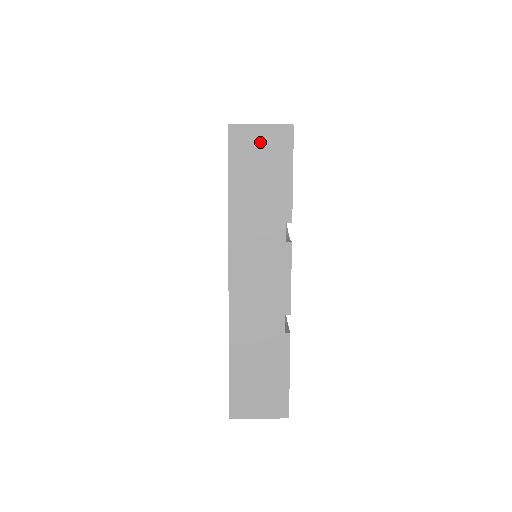
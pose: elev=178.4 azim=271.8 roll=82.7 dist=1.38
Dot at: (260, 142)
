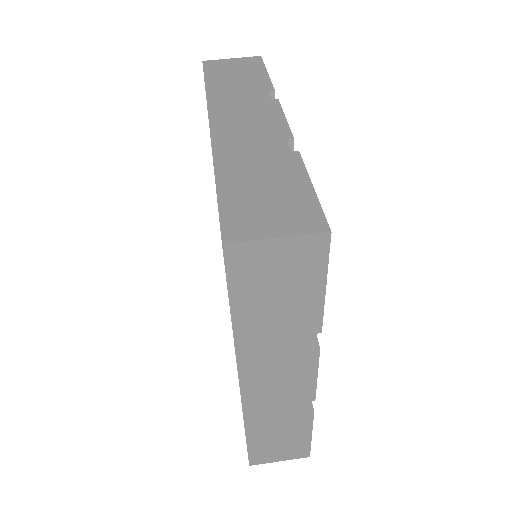
Dot at: (276, 259)
